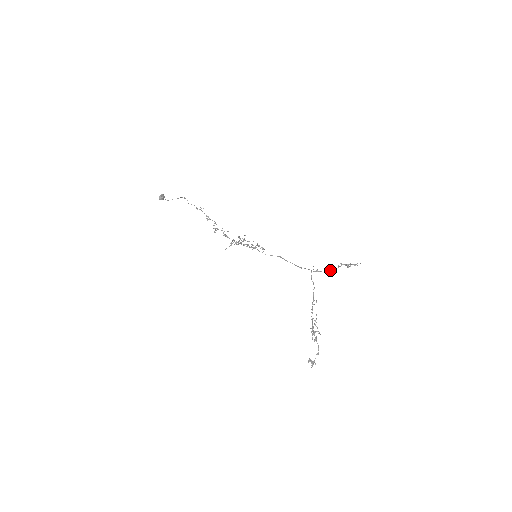
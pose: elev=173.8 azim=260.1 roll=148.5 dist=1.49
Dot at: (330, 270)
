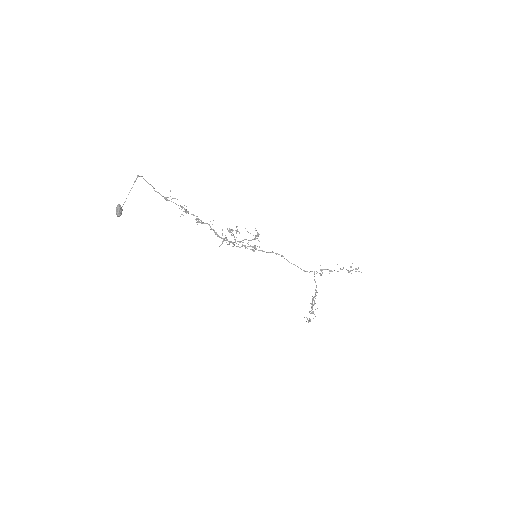
Dot at: occluded
